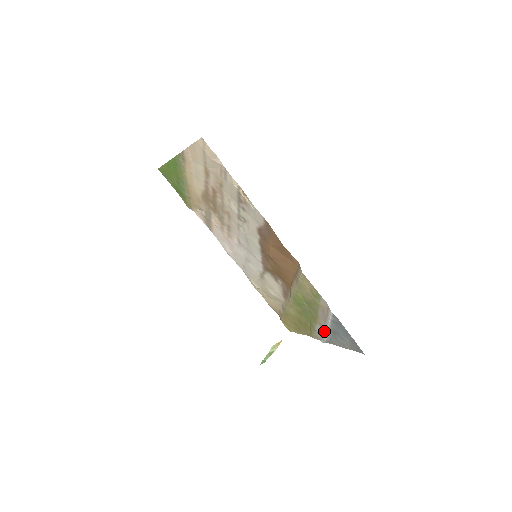
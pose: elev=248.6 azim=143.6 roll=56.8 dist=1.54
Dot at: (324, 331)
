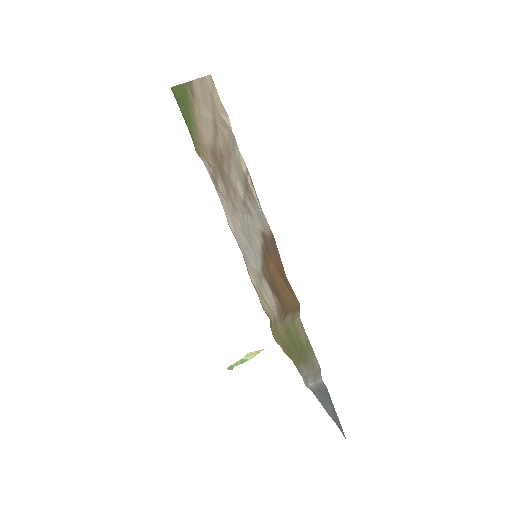
Dot at: (309, 379)
